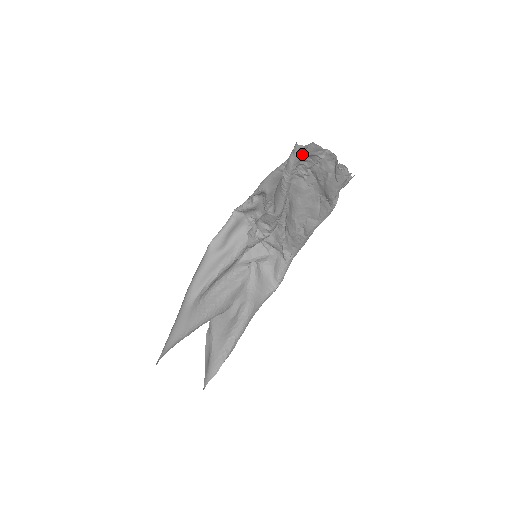
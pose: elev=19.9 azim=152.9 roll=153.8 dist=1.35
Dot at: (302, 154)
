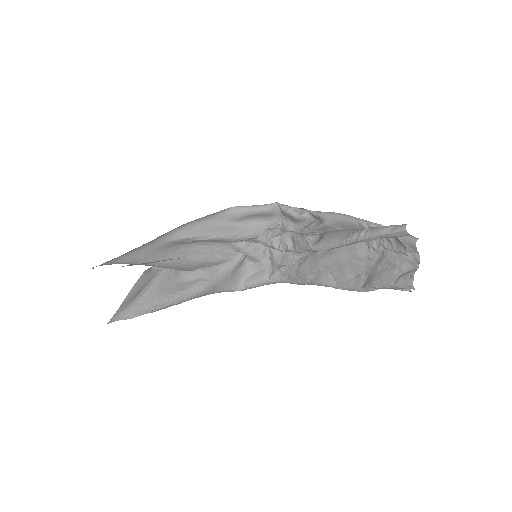
Dot at: (397, 236)
